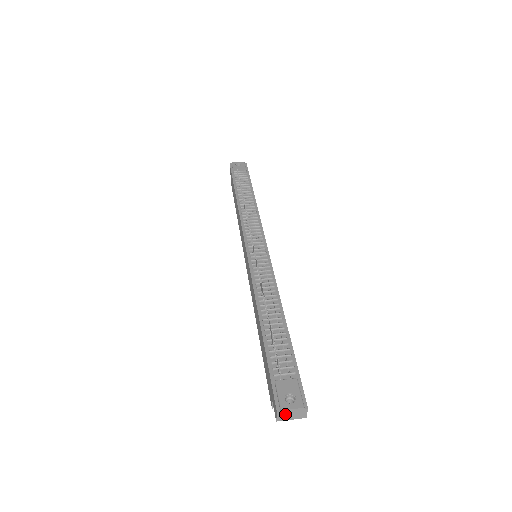
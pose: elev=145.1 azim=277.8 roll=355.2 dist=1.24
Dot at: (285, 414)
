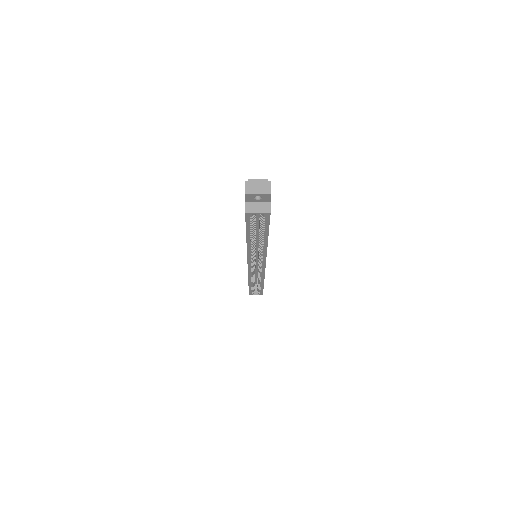
Dot at: (252, 185)
